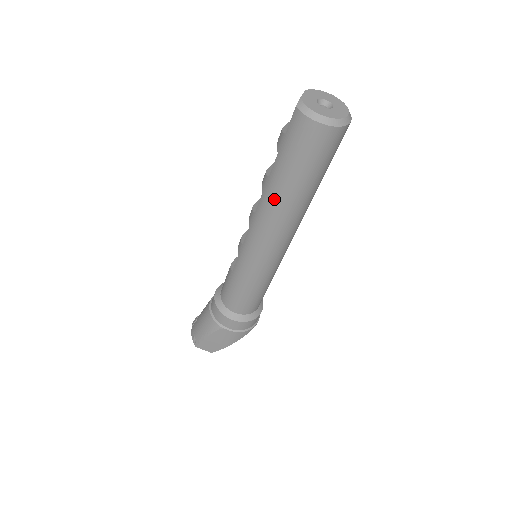
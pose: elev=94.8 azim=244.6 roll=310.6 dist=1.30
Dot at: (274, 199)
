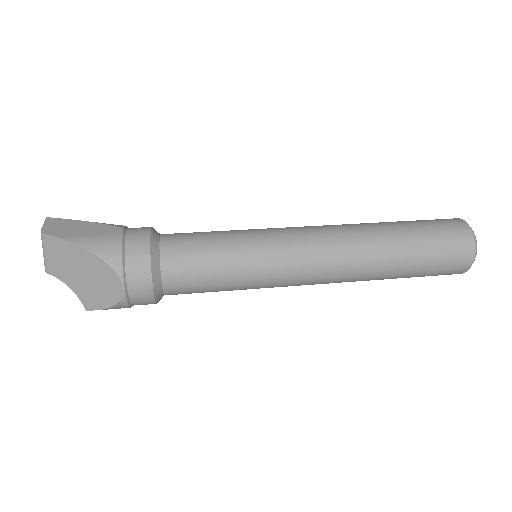
Dot at: (369, 224)
